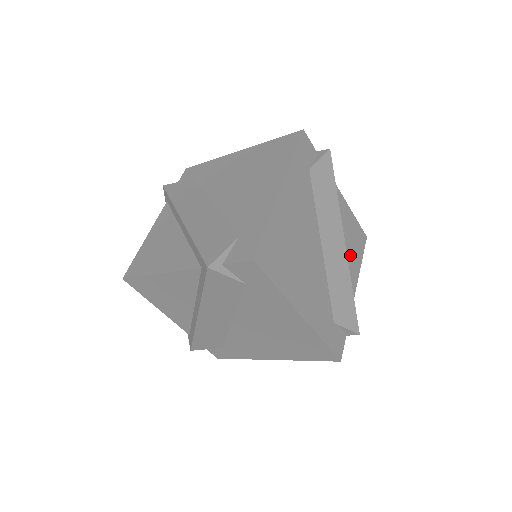
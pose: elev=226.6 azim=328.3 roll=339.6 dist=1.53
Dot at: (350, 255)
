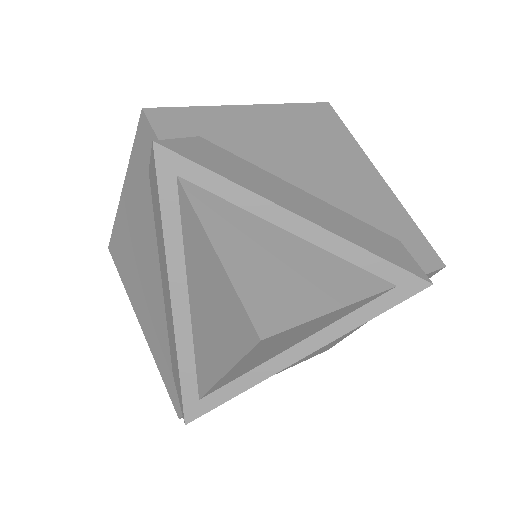
Dot at: occluded
